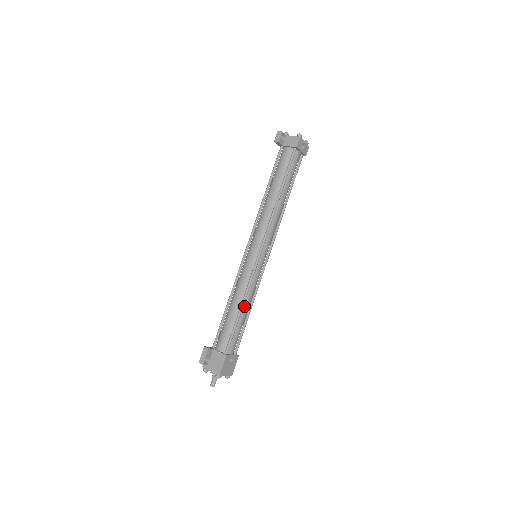
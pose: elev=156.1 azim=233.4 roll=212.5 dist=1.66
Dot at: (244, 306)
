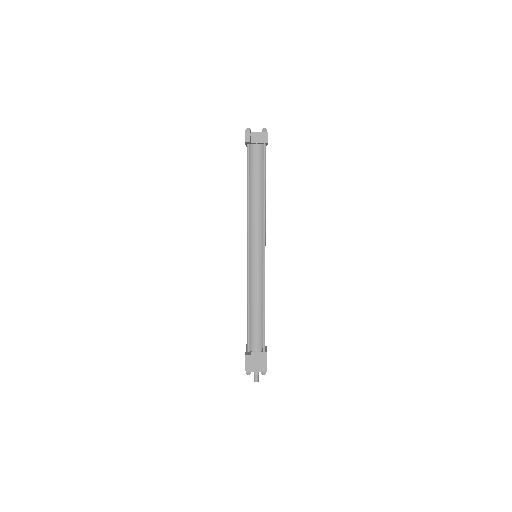
Dot at: (264, 305)
